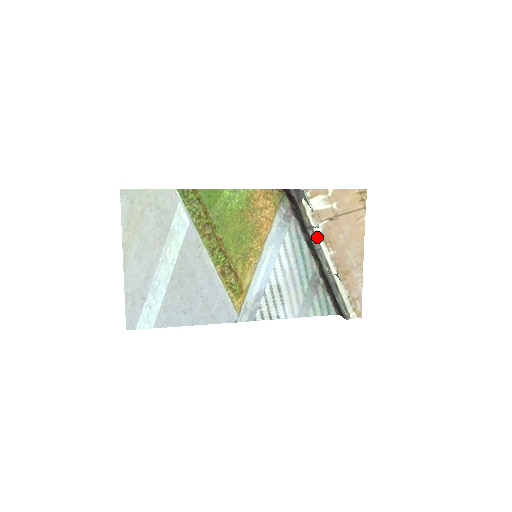
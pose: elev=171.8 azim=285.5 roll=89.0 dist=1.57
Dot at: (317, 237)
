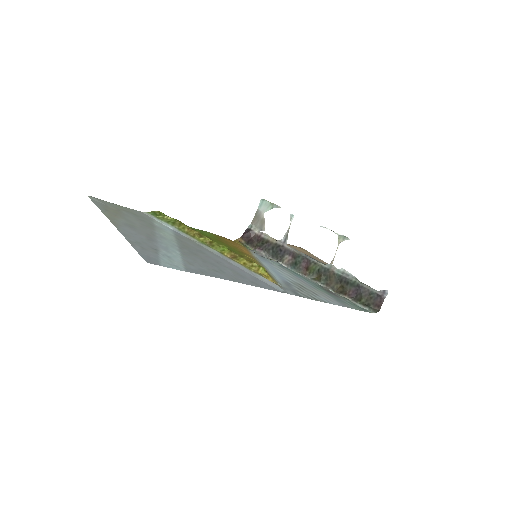
Dot at: (297, 250)
